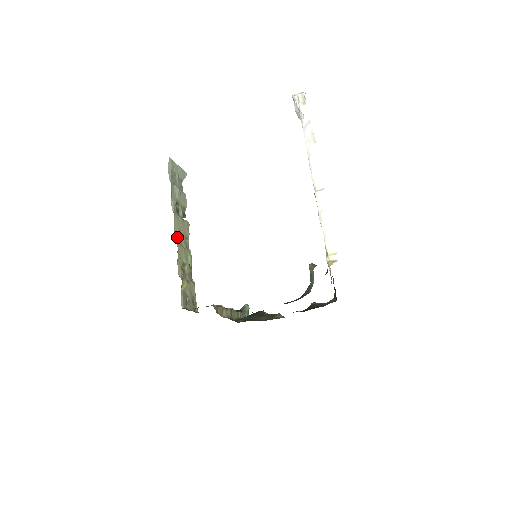
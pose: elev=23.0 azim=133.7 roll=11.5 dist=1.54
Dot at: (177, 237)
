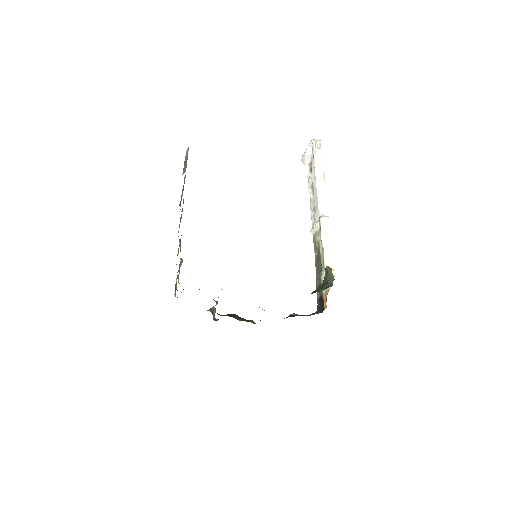
Dot at: occluded
